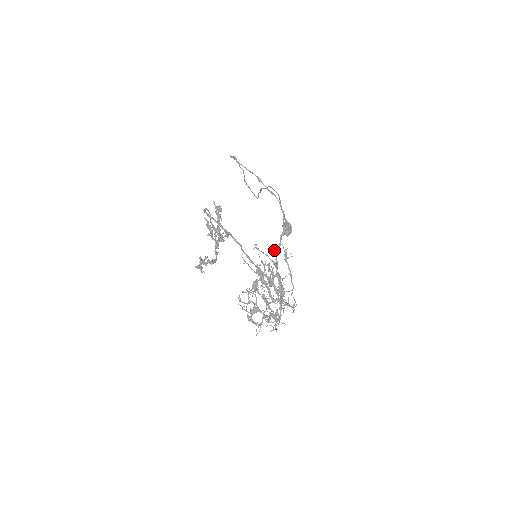
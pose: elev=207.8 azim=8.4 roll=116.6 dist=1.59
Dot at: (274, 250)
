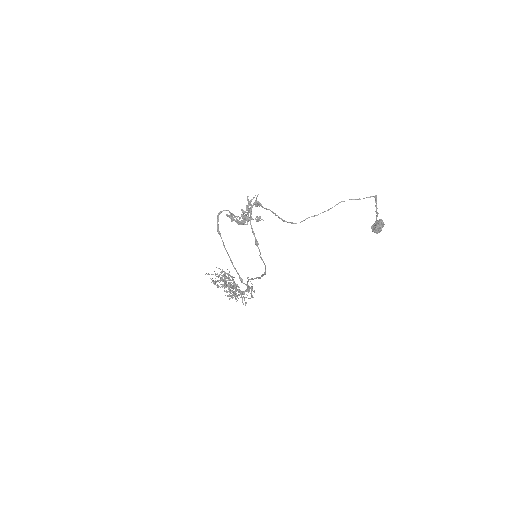
Dot at: (248, 277)
